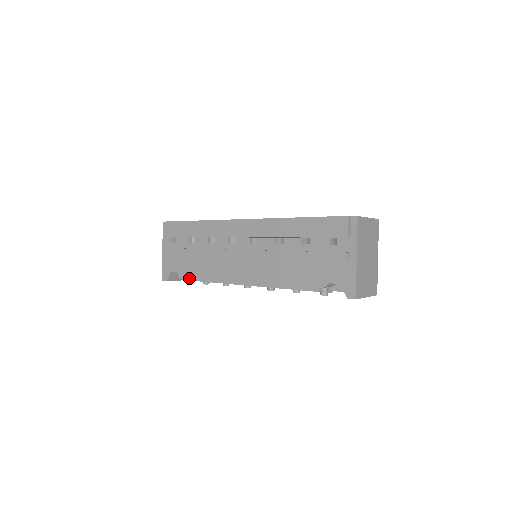
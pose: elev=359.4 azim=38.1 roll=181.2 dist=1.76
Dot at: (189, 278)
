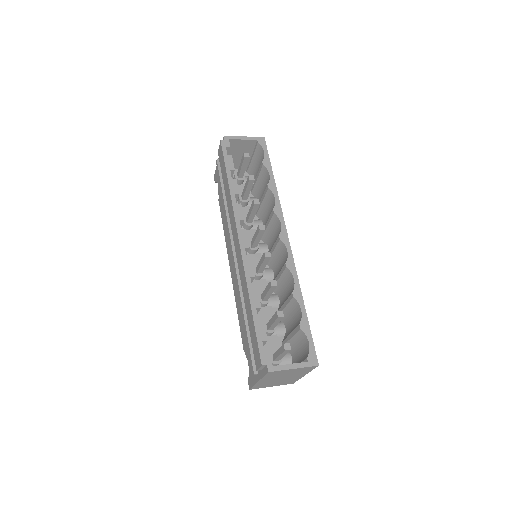
Dot at: (220, 207)
